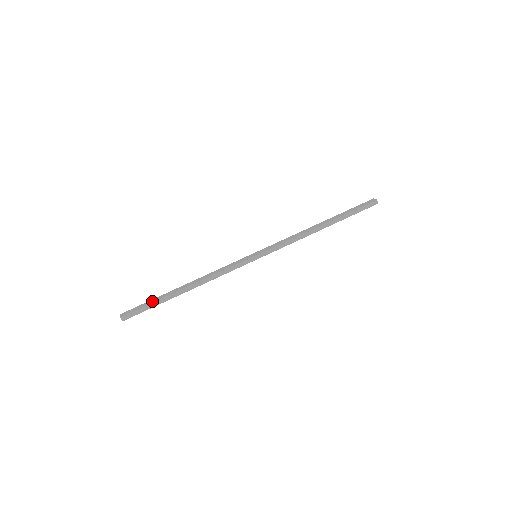
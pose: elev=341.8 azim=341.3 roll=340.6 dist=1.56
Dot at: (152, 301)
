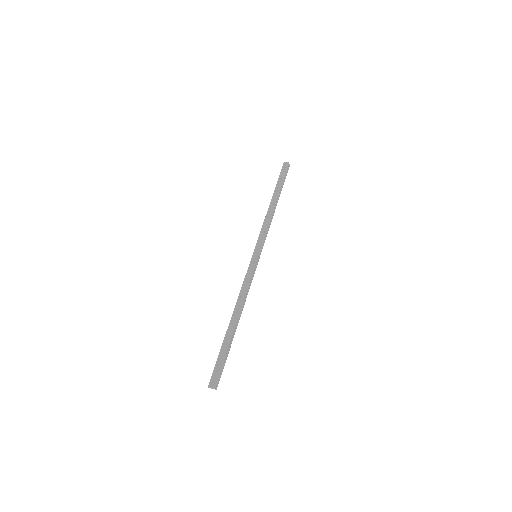
Dot at: (224, 352)
